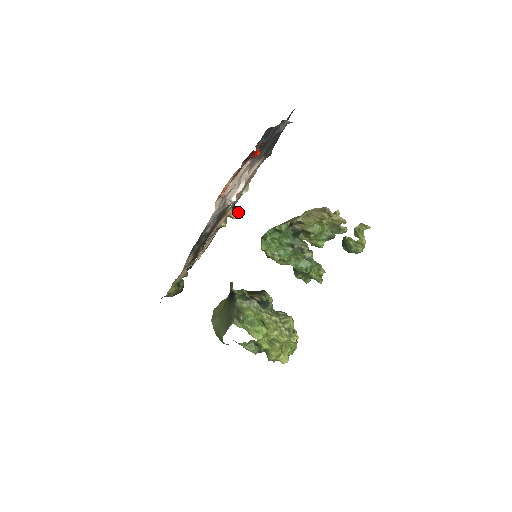
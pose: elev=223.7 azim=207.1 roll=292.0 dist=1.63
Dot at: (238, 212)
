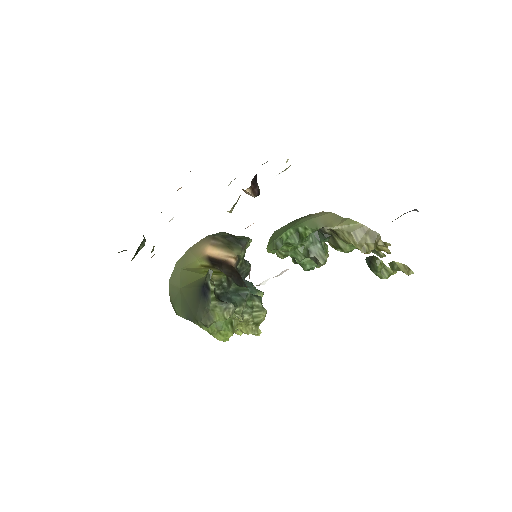
Dot at: (257, 188)
